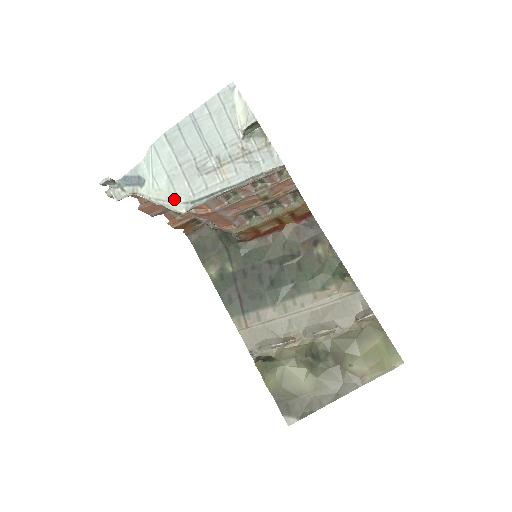
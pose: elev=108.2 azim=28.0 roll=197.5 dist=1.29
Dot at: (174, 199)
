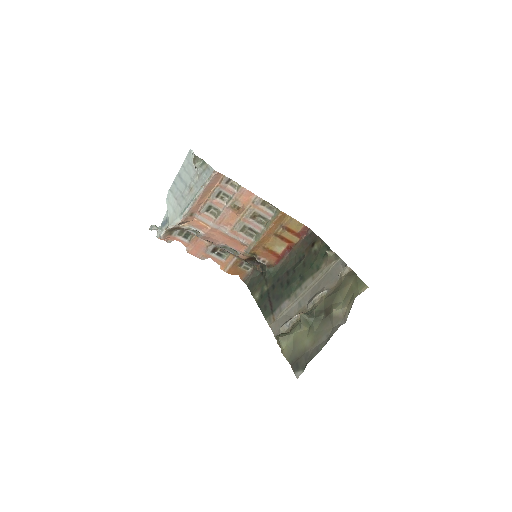
Dot at: (176, 218)
